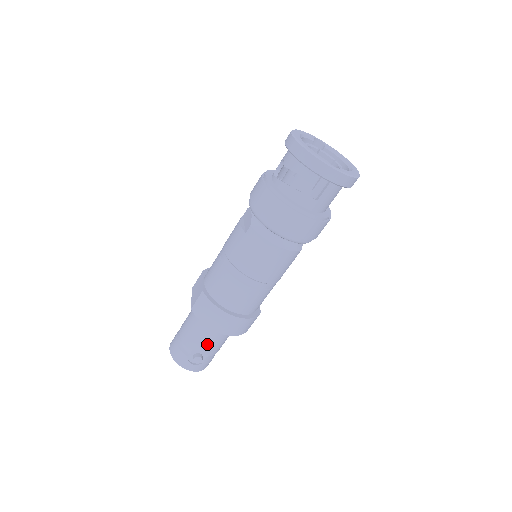
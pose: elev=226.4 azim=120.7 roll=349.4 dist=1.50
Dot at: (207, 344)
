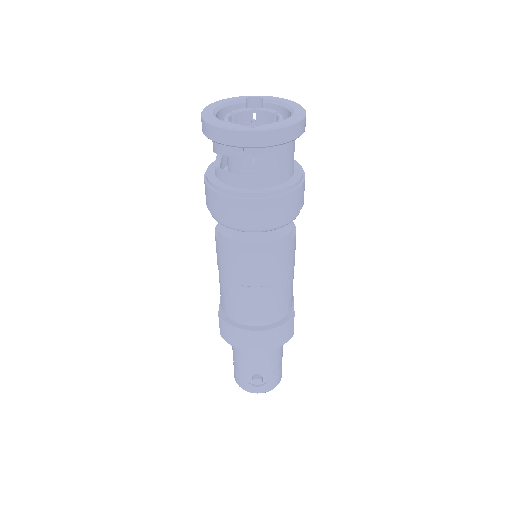
Dot at: (257, 364)
